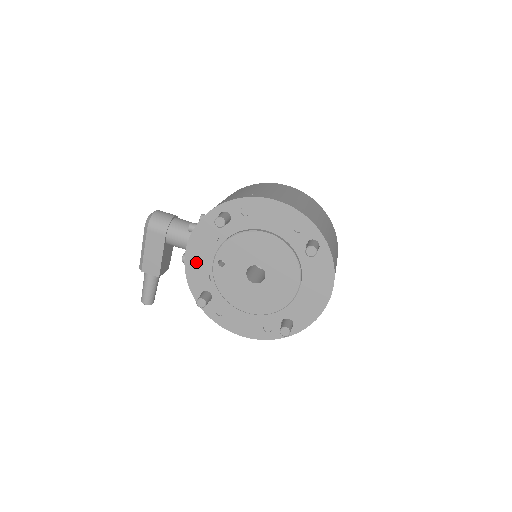
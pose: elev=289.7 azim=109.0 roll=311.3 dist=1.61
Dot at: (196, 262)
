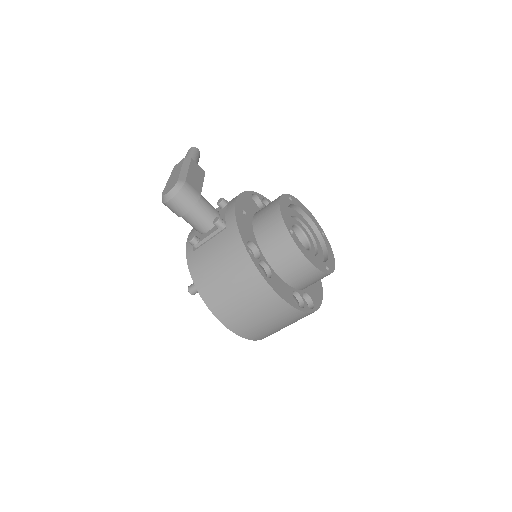
Dot at: occluded
